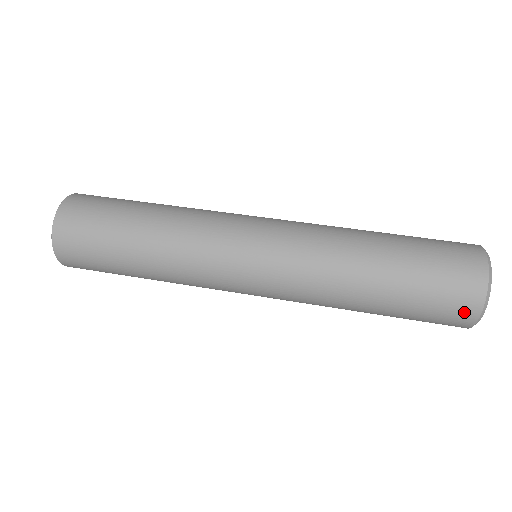
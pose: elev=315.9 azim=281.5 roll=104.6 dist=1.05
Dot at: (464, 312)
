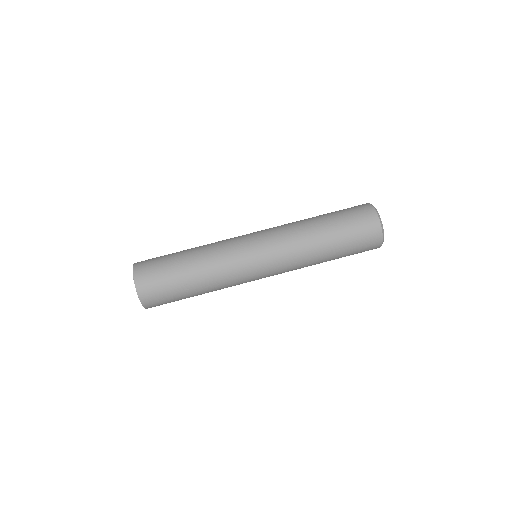
Dot at: occluded
